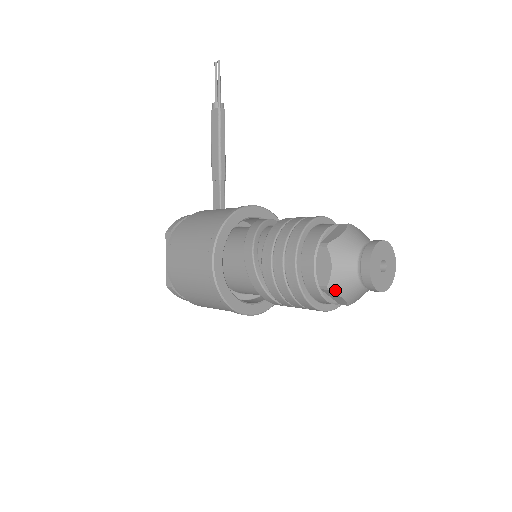
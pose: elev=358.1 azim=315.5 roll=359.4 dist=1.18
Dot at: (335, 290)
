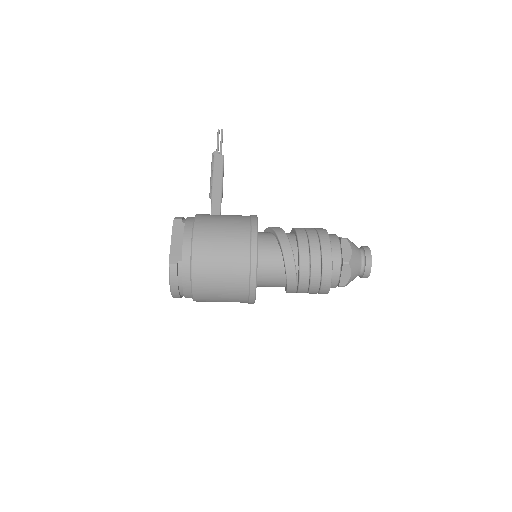
Dot at: (351, 266)
